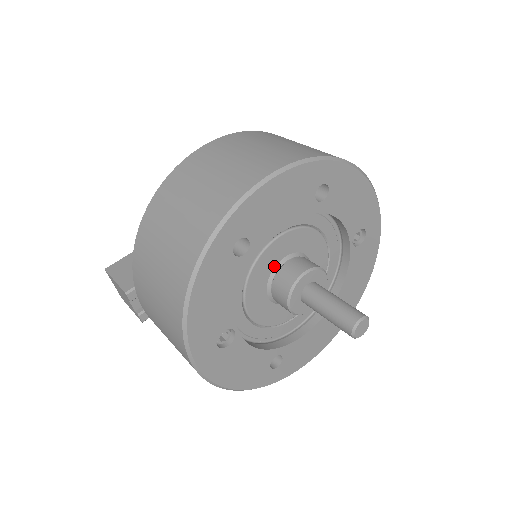
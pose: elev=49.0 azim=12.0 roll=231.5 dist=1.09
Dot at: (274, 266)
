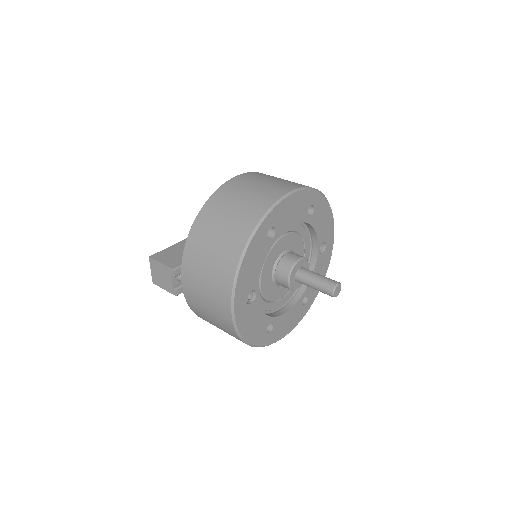
Dot at: (278, 255)
